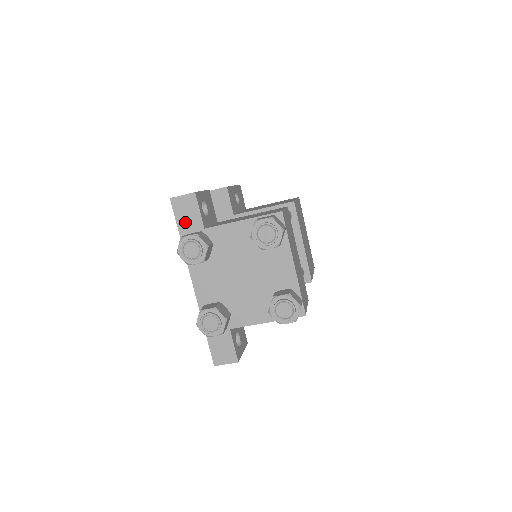
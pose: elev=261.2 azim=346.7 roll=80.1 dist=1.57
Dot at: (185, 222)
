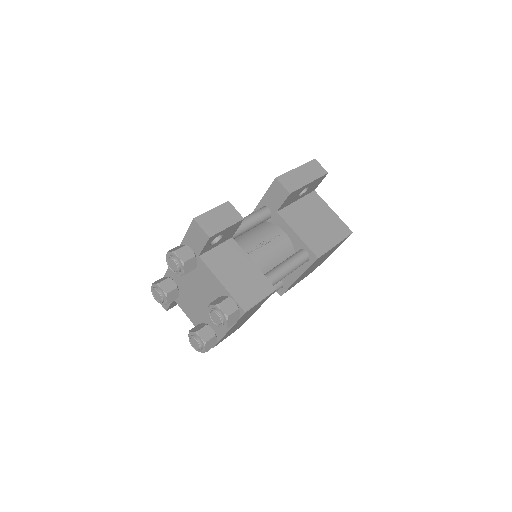
Dot at: (191, 239)
